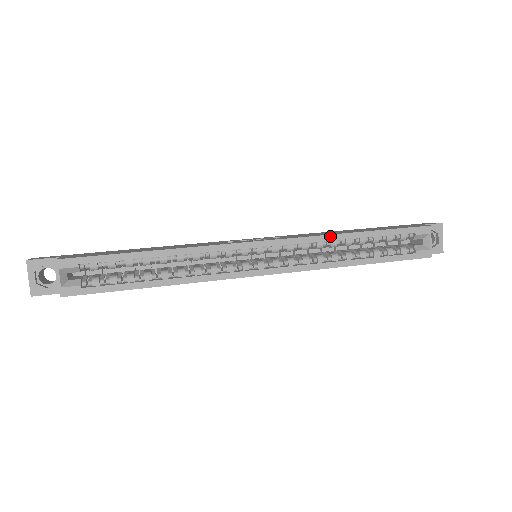
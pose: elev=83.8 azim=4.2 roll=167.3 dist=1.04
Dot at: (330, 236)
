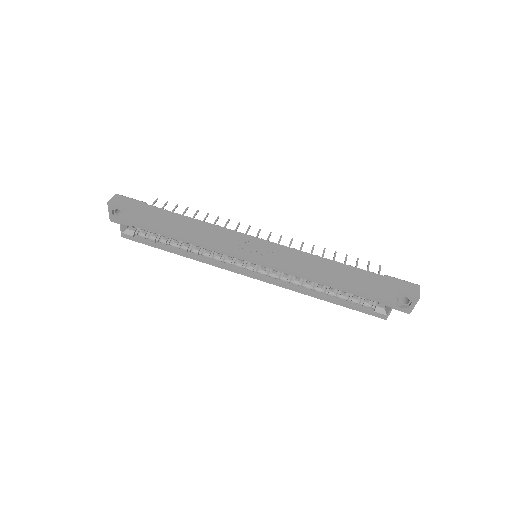
Dot at: (306, 277)
